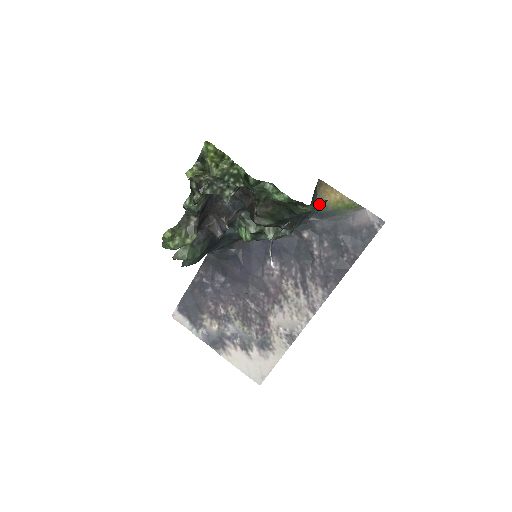
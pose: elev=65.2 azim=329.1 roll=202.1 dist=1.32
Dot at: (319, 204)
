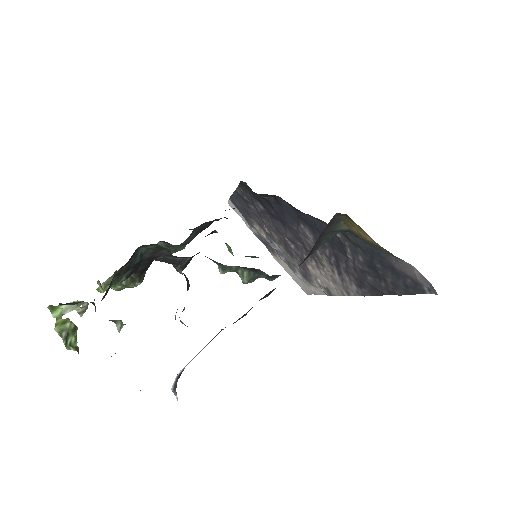
Dot at: (344, 229)
